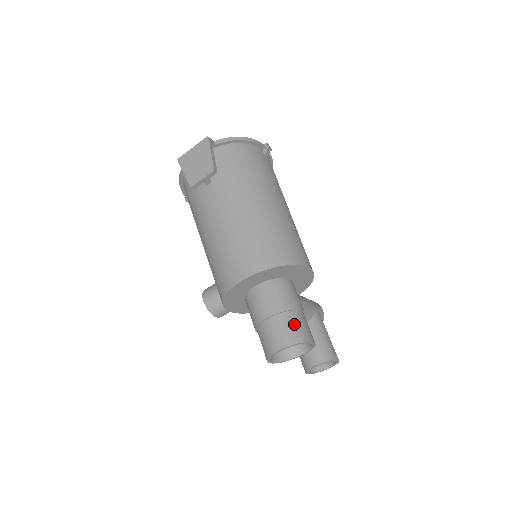
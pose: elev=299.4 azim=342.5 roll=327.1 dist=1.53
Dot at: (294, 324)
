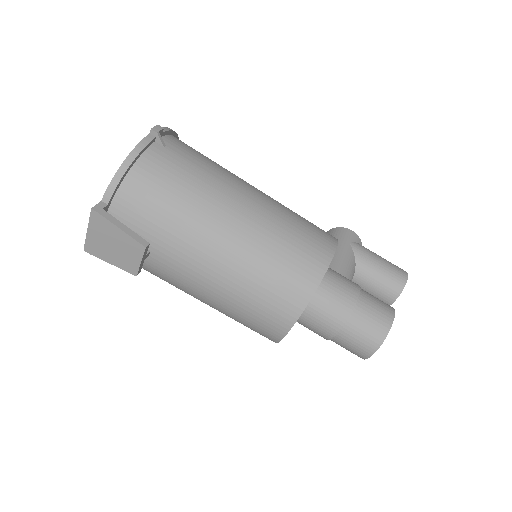
Dot at: (367, 321)
